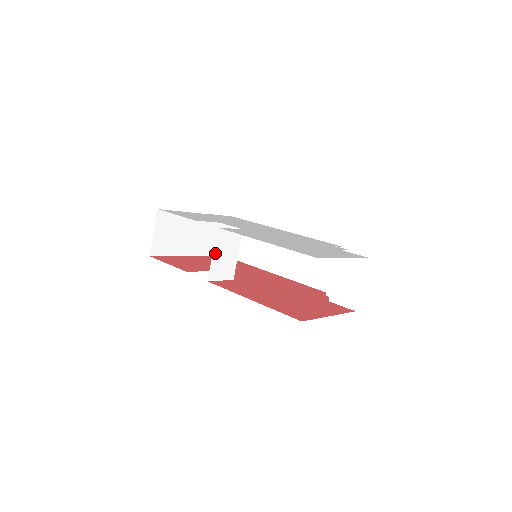
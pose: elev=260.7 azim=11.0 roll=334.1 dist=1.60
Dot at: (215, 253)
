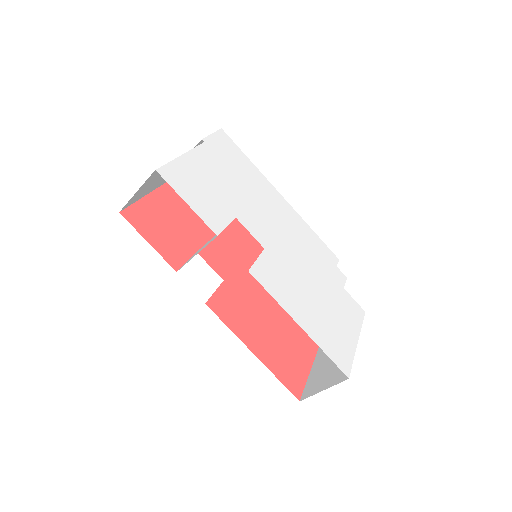
Dot at: occluded
